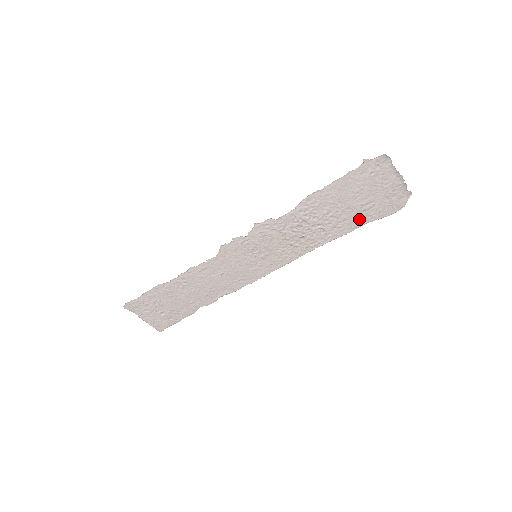
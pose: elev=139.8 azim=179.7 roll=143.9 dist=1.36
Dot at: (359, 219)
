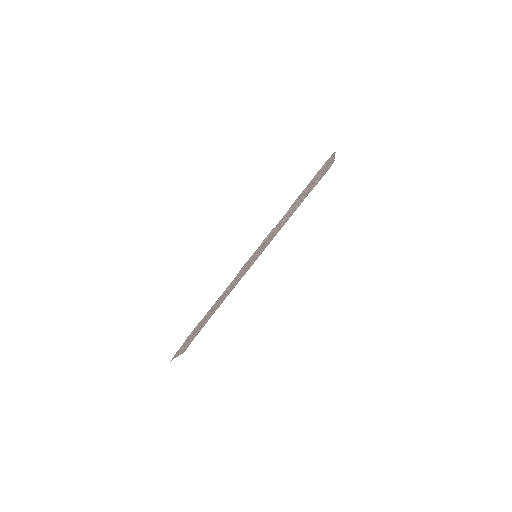
Dot at: (309, 192)
